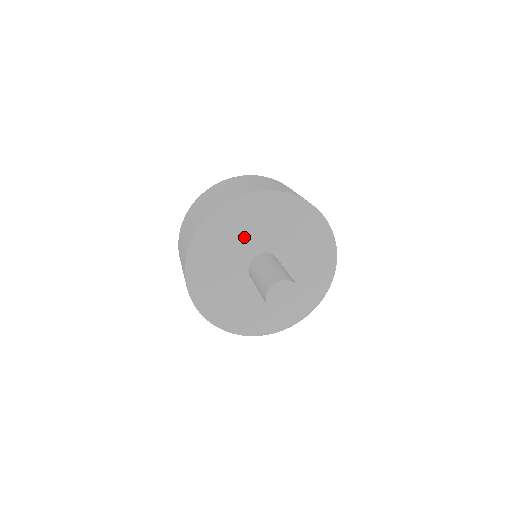
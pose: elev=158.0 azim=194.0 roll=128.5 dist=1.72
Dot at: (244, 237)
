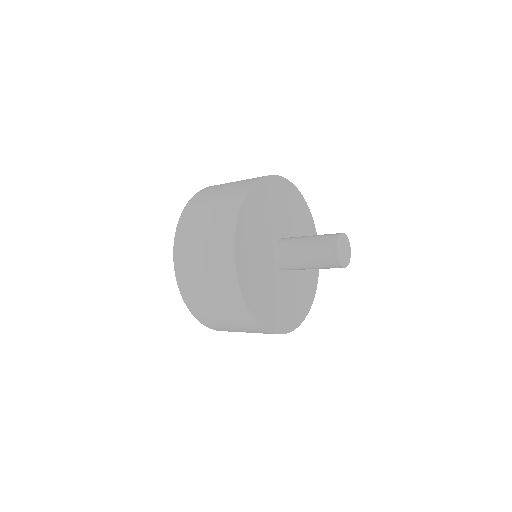
Dot at: (264, 228)
